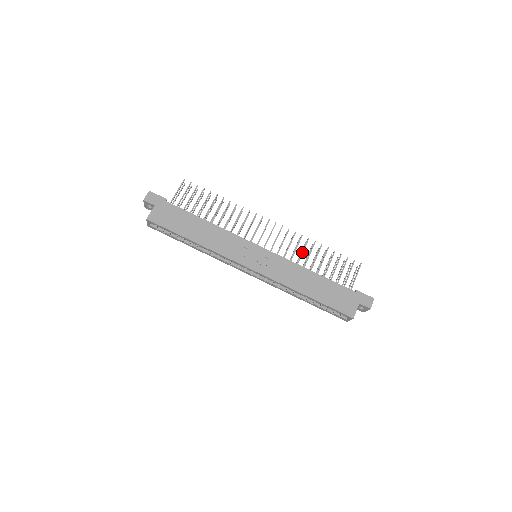
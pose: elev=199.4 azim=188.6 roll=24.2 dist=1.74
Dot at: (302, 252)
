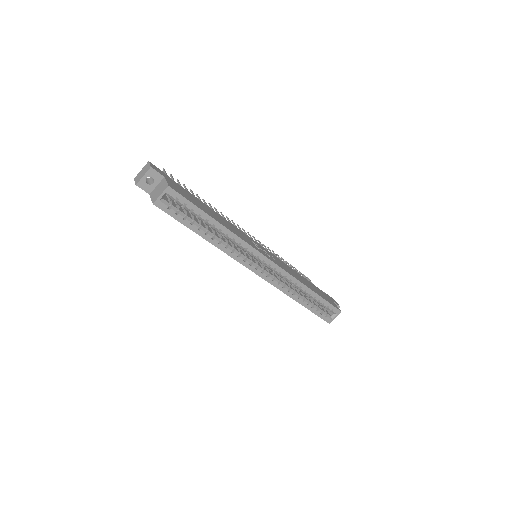
Dot at: occluded
